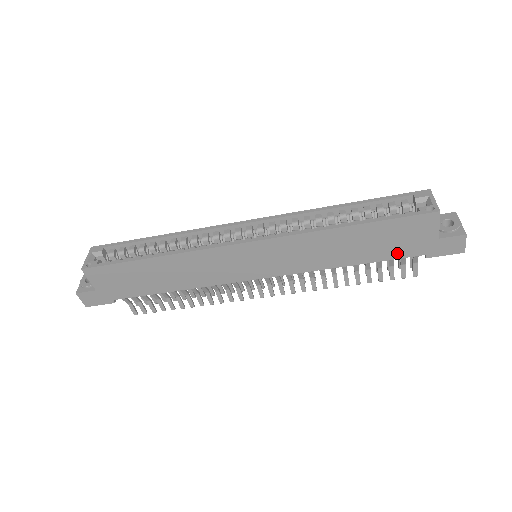
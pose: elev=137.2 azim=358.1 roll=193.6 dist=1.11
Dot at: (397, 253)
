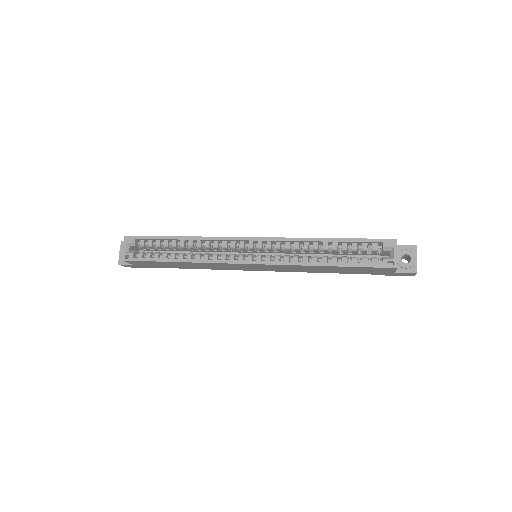
Dot at: (363, 273)
